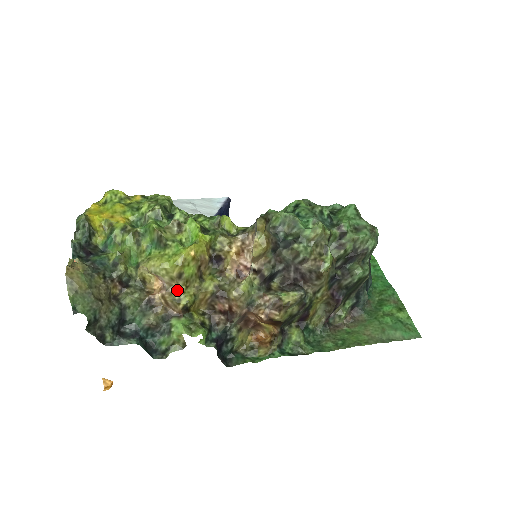
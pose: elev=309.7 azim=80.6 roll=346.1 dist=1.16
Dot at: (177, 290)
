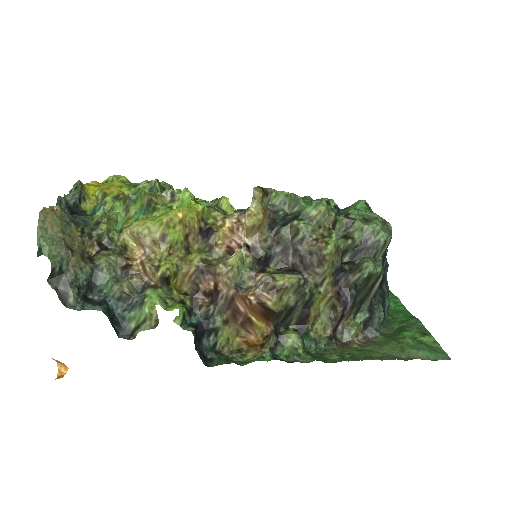
Dot at: (158, 256)
